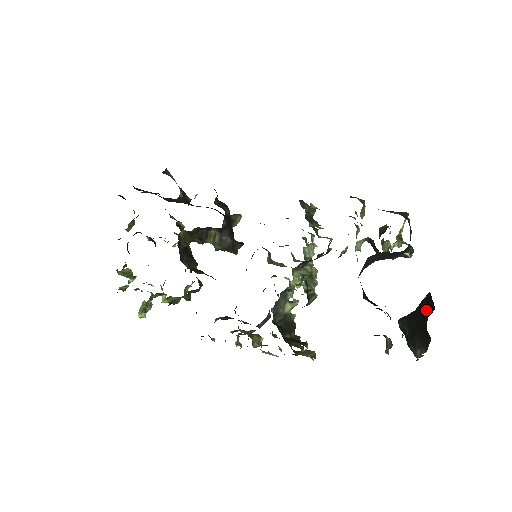
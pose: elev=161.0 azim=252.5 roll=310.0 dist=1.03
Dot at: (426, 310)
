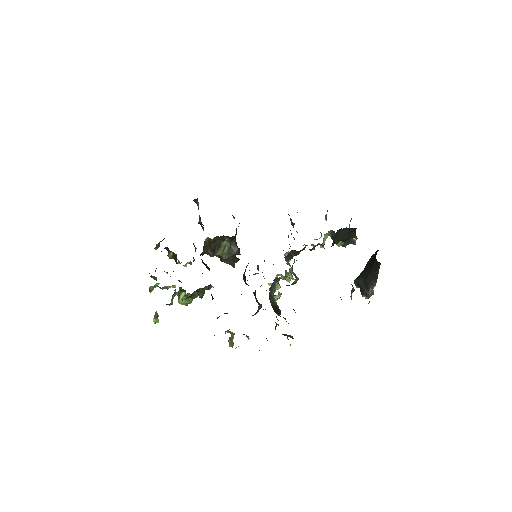
Dot at: (373, 258)
